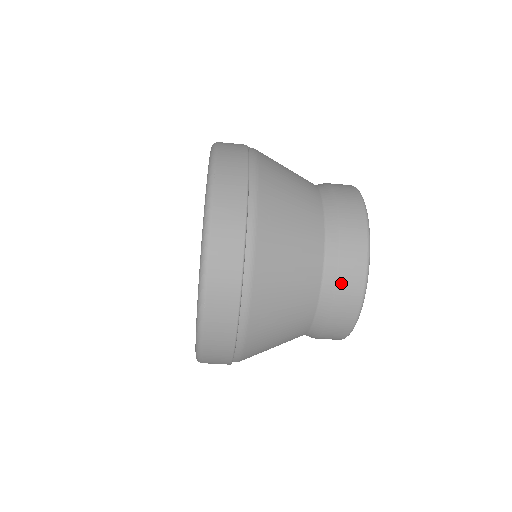
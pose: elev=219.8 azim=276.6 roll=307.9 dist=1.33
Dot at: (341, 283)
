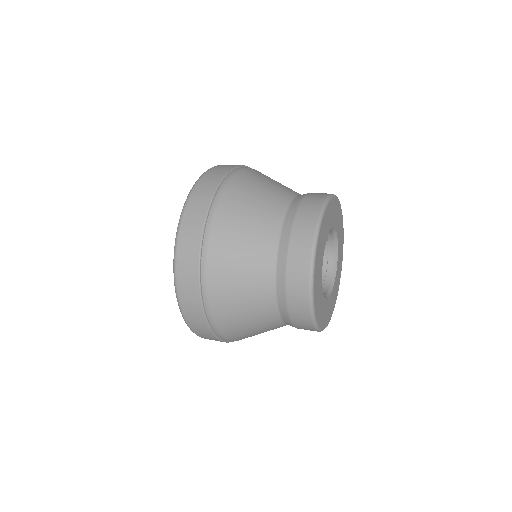
Dot at: (290, 272)
